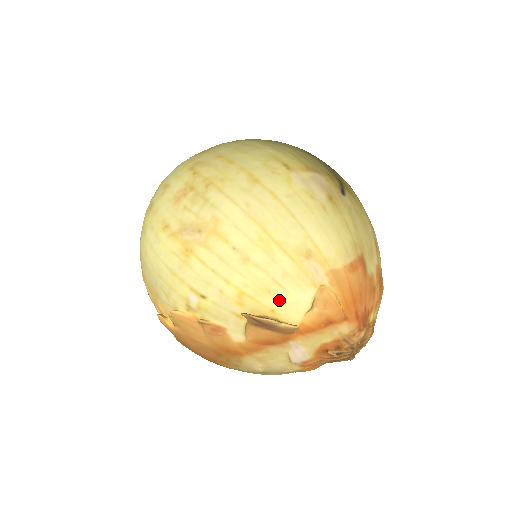
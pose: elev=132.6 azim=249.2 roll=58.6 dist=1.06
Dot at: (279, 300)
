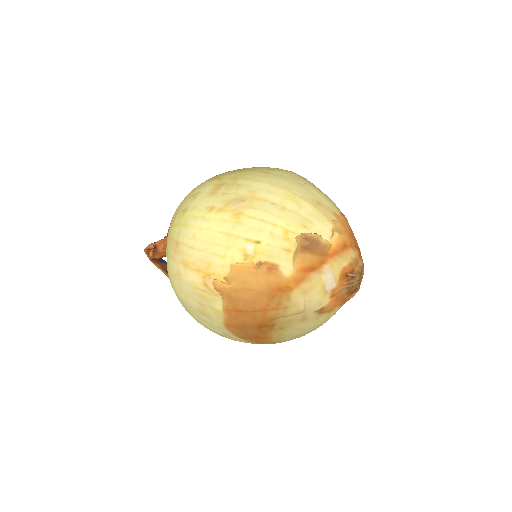
Dot at: (312, 231)
